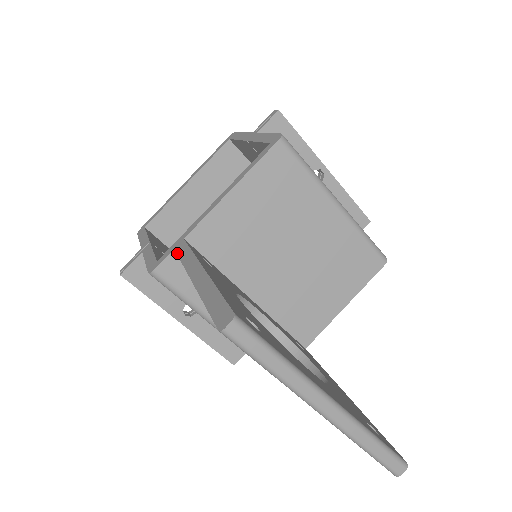
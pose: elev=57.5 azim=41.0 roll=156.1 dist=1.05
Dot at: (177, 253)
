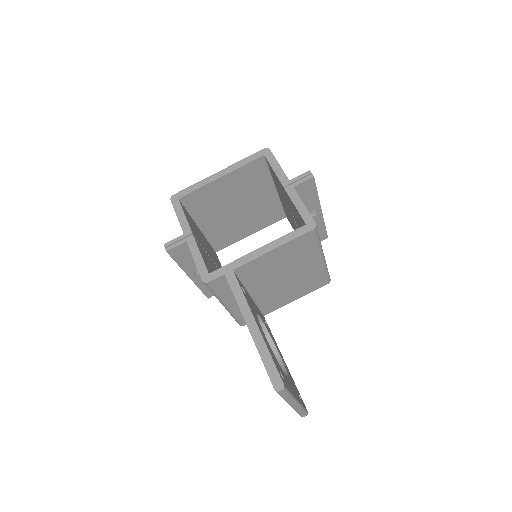
Dot at: (229, 284)
